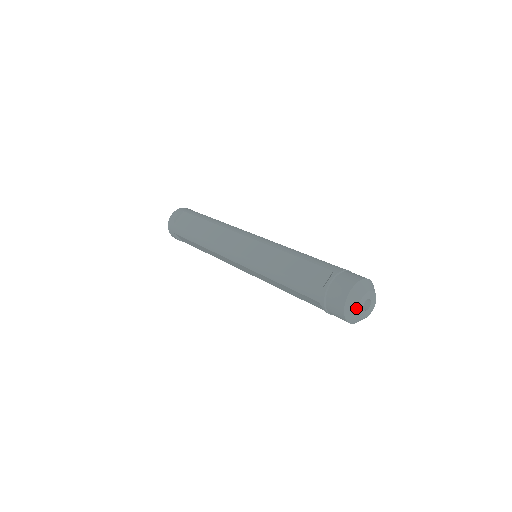
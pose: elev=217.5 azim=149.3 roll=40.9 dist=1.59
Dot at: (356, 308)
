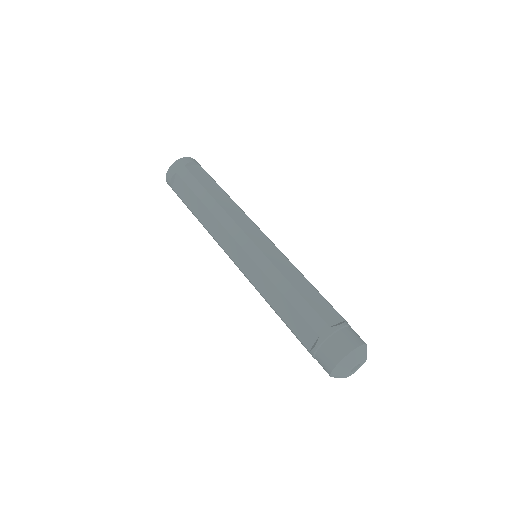
Dot at: occluded
